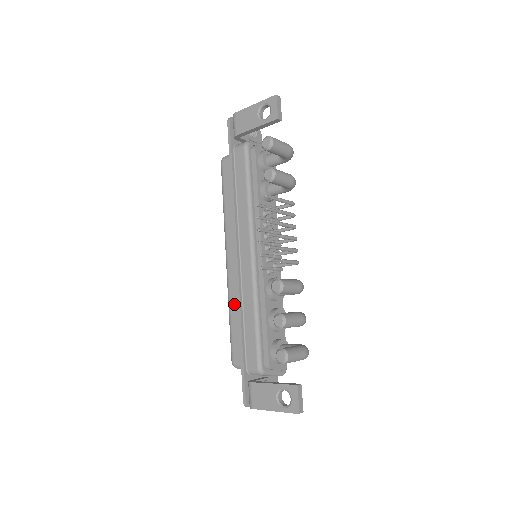
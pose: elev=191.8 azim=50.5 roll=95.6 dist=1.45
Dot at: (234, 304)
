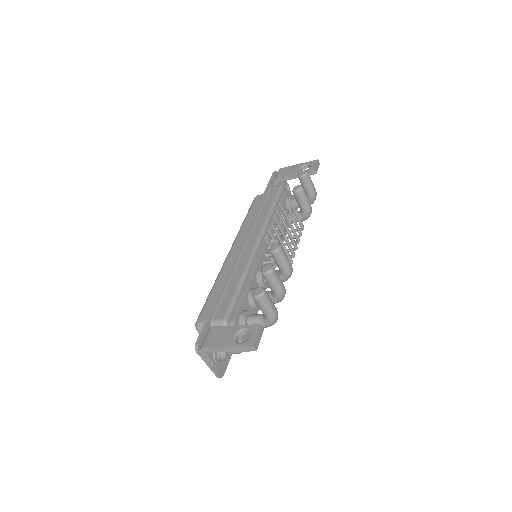
Dot at: (222, 278)
